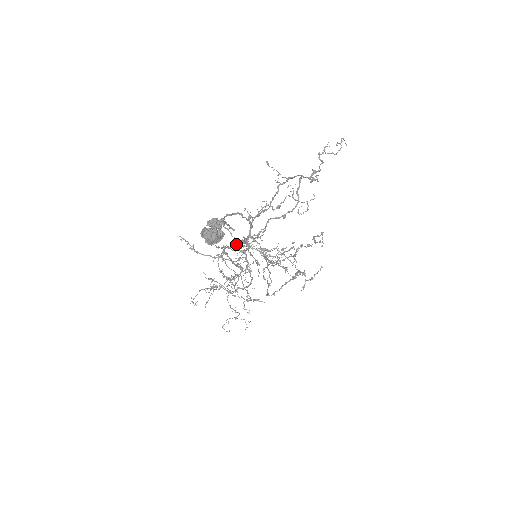
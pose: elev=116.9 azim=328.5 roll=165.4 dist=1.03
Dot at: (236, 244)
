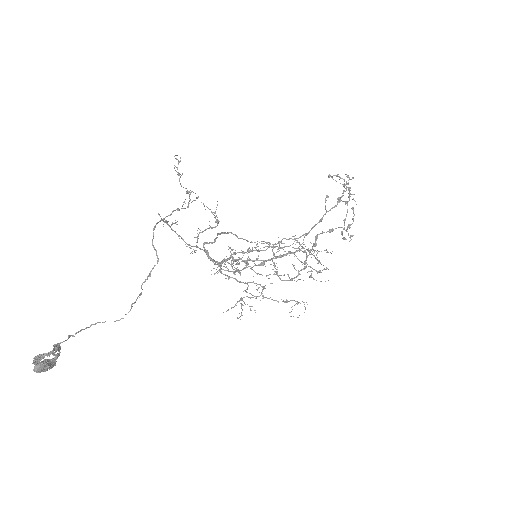
Dot at: occluded
